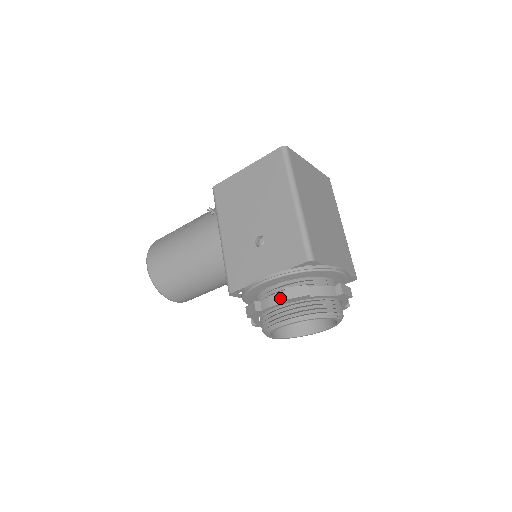
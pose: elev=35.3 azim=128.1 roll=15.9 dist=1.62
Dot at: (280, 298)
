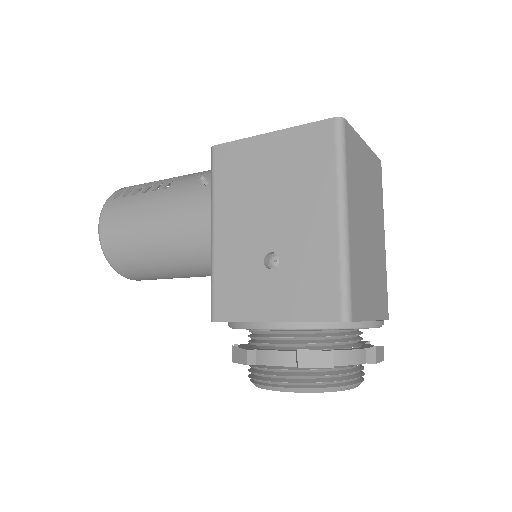
Dot at: (287, 358)
